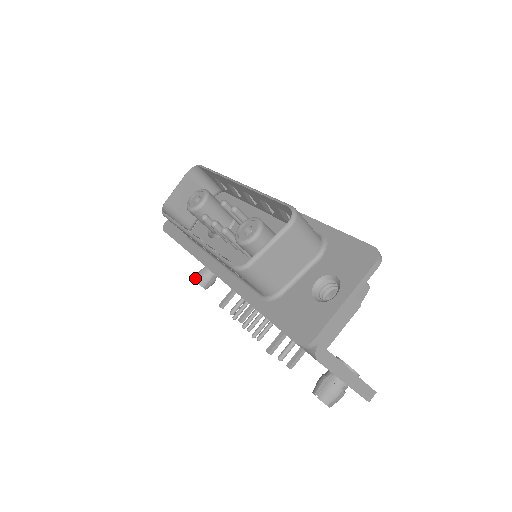
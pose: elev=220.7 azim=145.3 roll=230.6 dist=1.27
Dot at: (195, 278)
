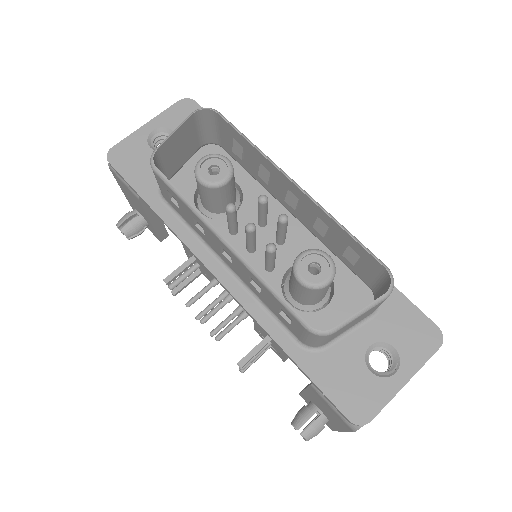
Dot at: (119, 223)
